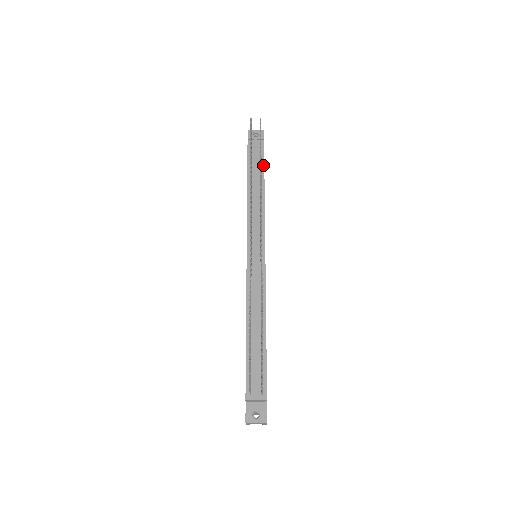
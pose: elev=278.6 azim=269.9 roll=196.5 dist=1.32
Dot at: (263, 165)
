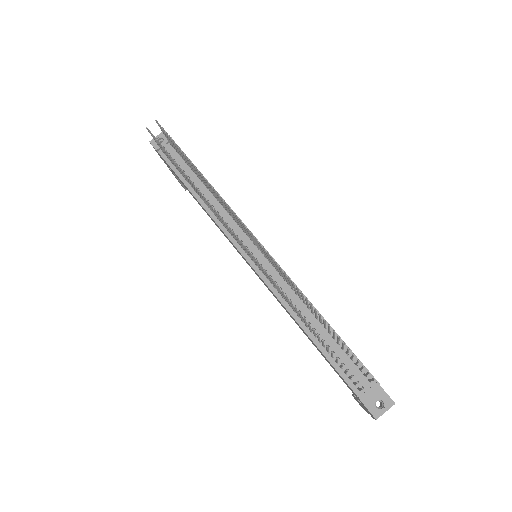
Dot at: occluded
